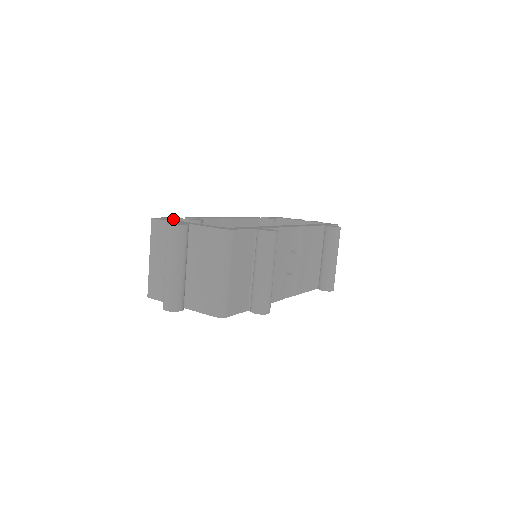
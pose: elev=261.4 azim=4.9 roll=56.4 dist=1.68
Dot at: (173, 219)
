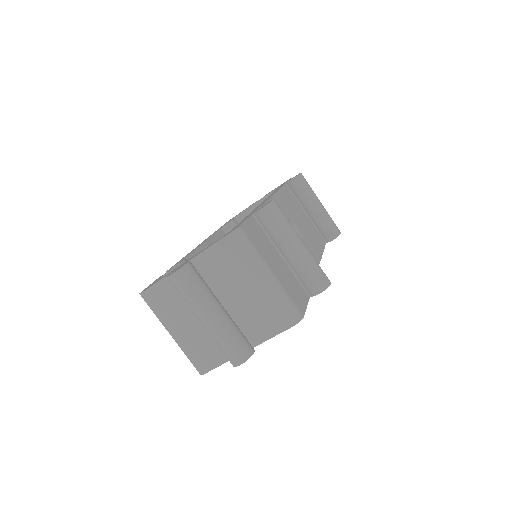
Dot at: occluded
